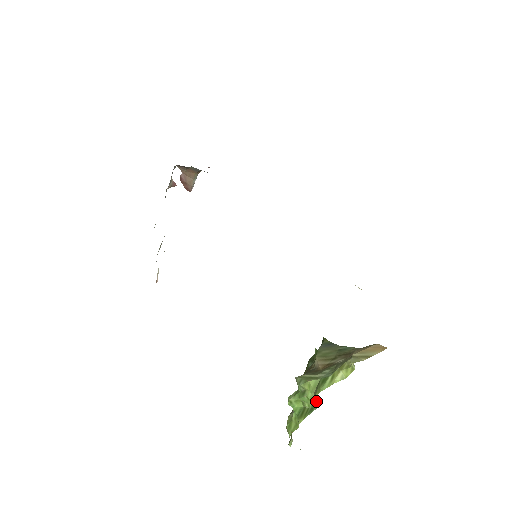
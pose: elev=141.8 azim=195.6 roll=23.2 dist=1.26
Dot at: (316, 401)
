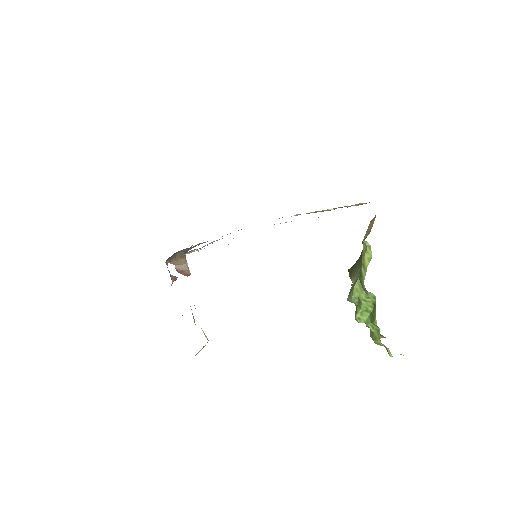
Dot at: (370, 295)
